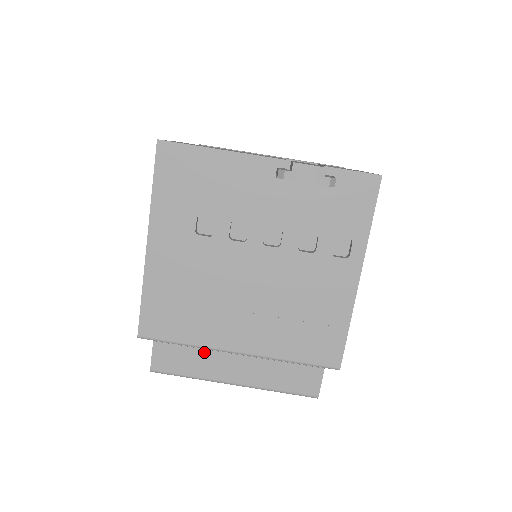
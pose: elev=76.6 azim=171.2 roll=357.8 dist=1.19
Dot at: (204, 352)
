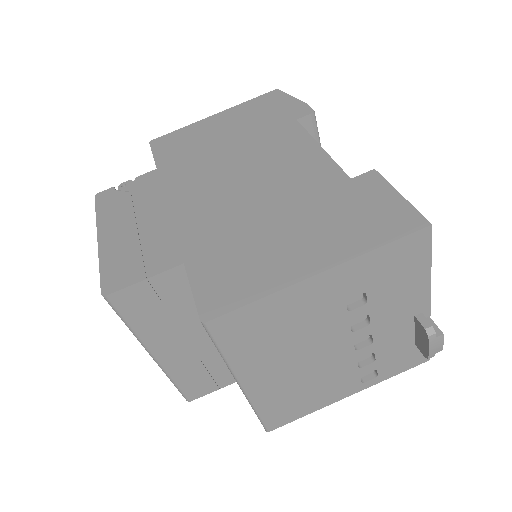
Dot at: (170, 321)
